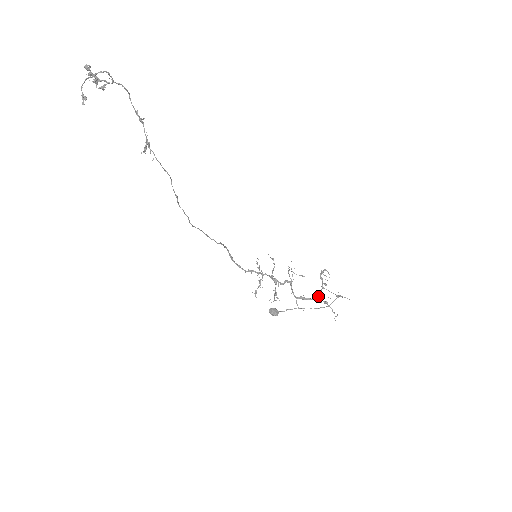
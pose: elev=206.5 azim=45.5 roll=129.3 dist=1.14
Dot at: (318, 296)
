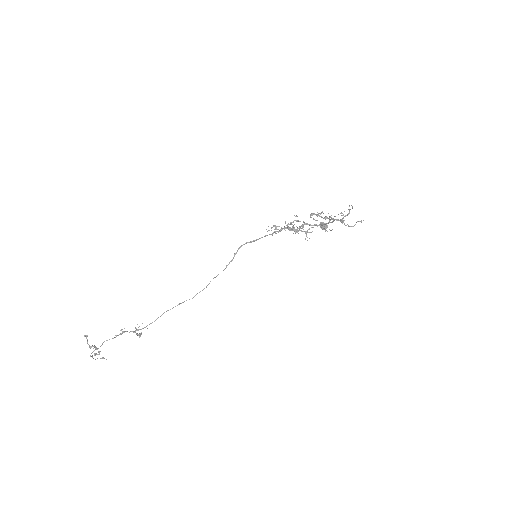
Dot at: occluded
